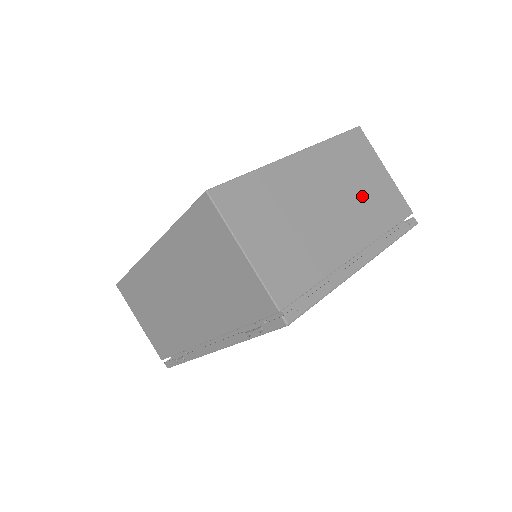
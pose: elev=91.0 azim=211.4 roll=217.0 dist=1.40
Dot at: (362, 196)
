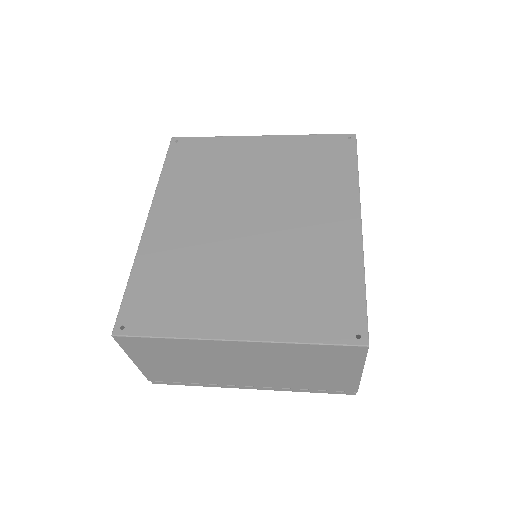
Dot at: (297, 373)
